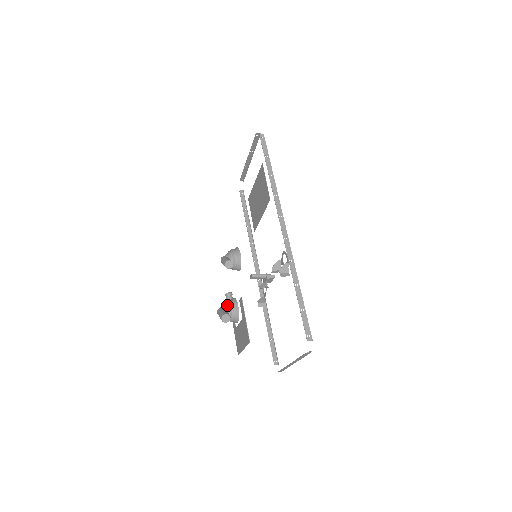
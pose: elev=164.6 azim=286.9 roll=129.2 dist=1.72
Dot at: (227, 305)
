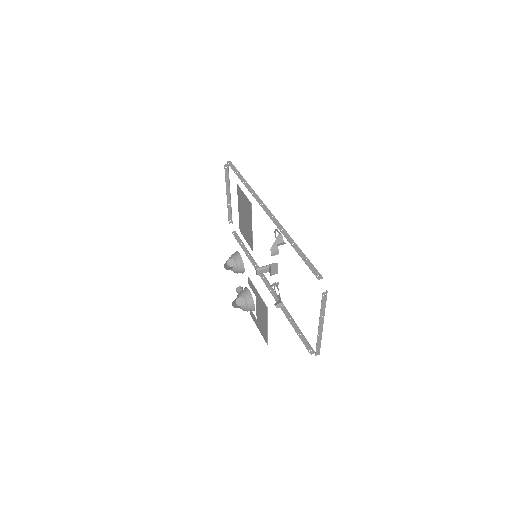
Dot at: (239, 294)
